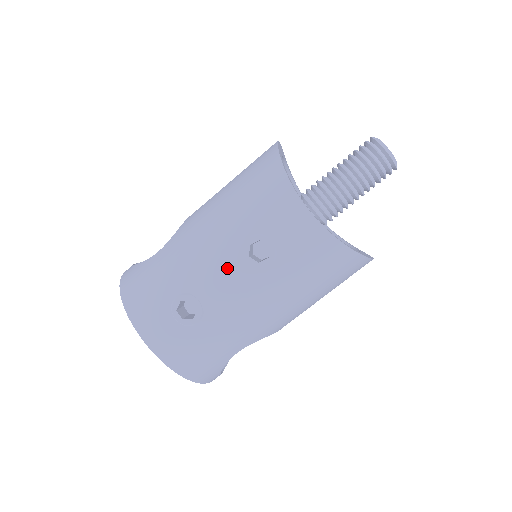
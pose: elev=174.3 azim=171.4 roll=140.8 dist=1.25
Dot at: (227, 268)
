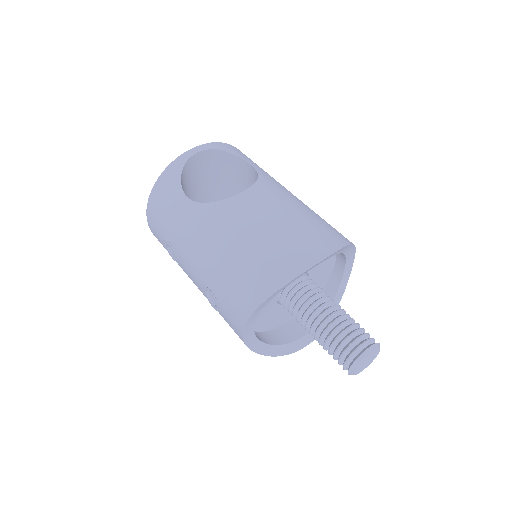
Dot at: (194, 276)
